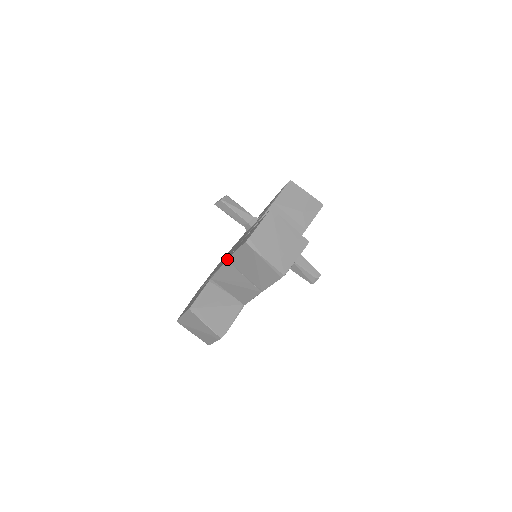
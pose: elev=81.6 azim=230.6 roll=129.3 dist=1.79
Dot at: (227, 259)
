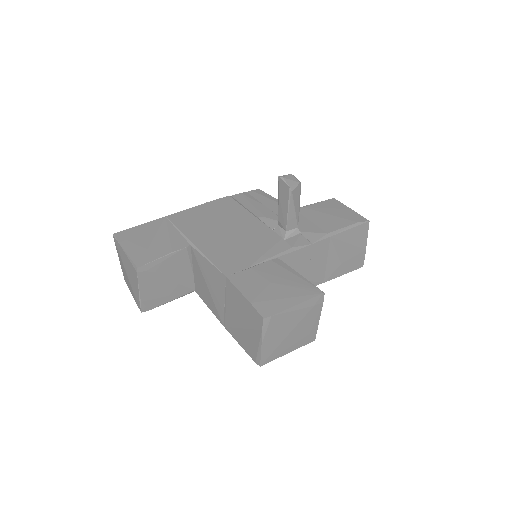
Dot at: (227, 277)
